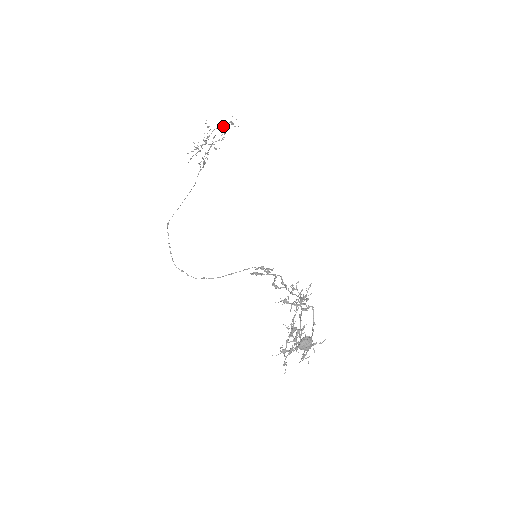
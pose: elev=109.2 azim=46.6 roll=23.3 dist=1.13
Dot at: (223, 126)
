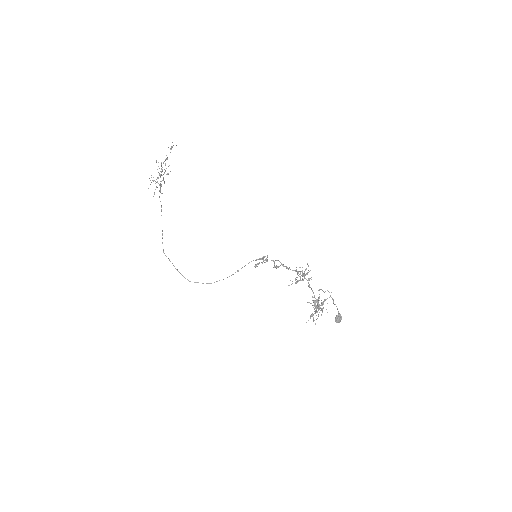
Dot at: occluded
